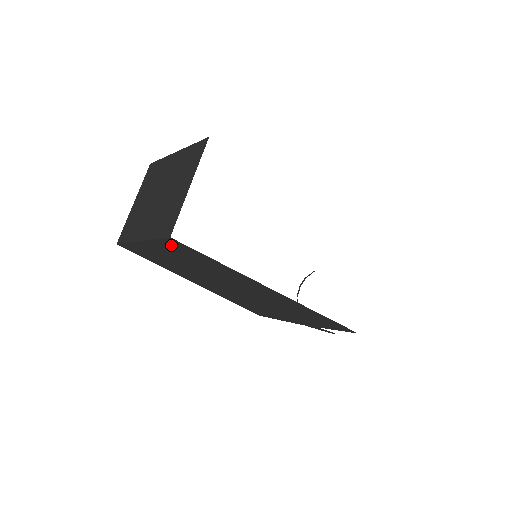
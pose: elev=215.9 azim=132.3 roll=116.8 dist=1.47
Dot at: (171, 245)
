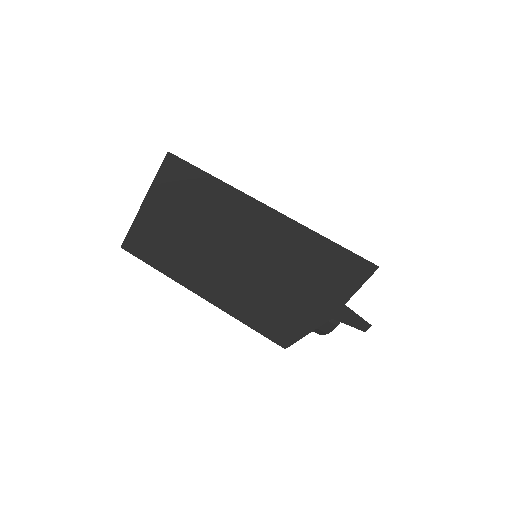
Dot at: (170, 178)
